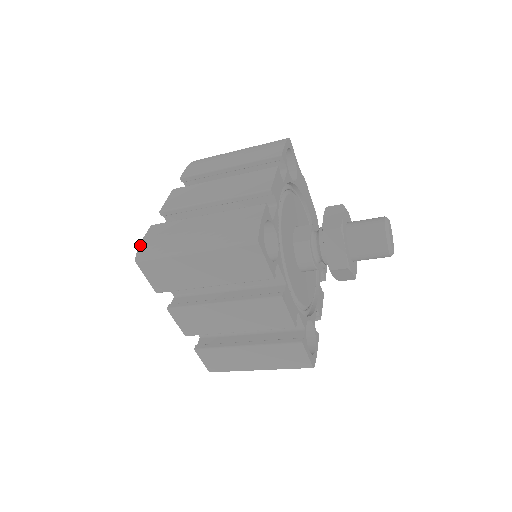
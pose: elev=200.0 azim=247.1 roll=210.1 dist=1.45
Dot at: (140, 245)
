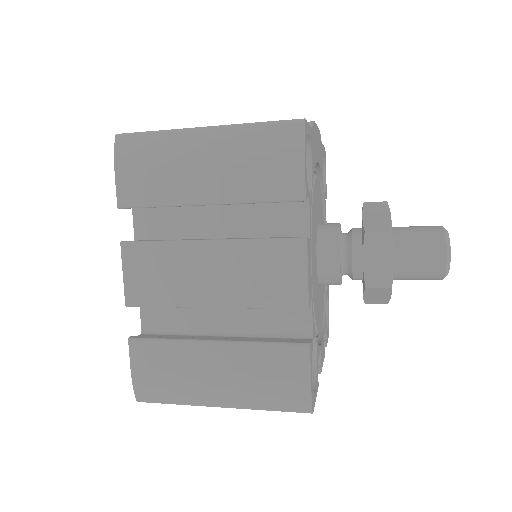
Dot at: (133, 383)
